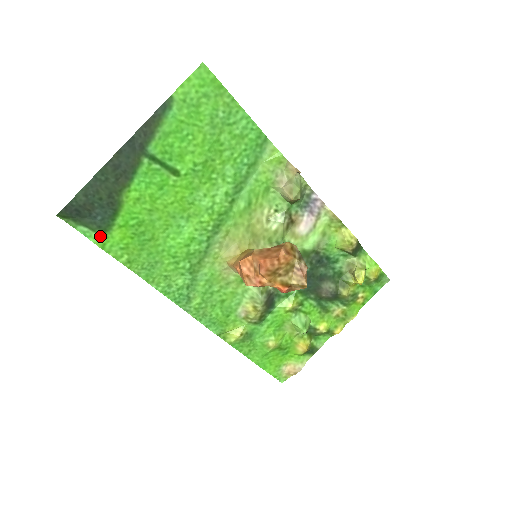
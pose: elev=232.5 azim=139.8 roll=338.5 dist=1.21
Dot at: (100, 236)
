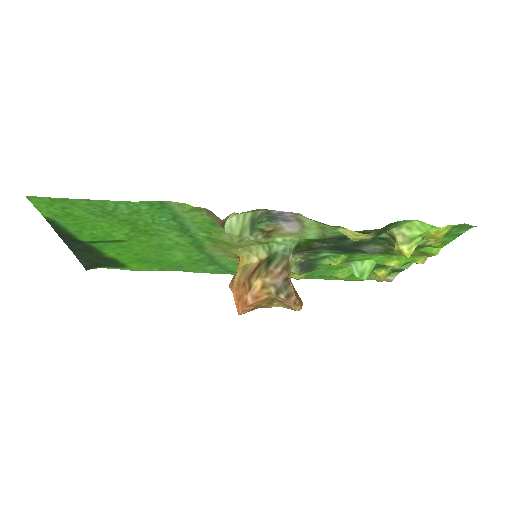
Dot at: (124, 268)
